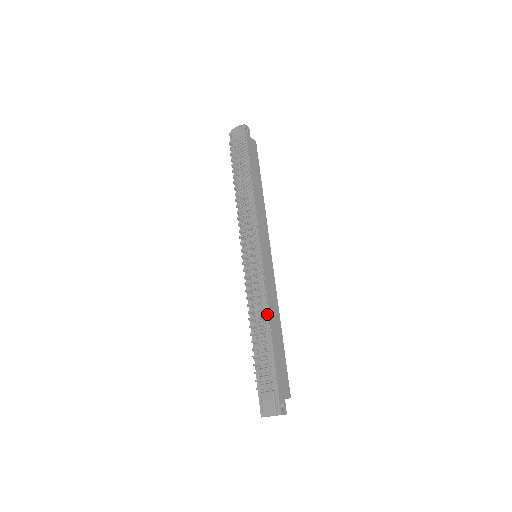
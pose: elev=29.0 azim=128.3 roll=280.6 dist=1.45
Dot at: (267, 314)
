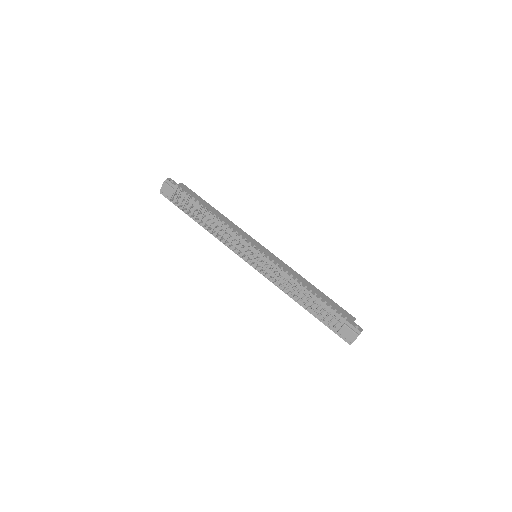
Dot at: (301, 284)
